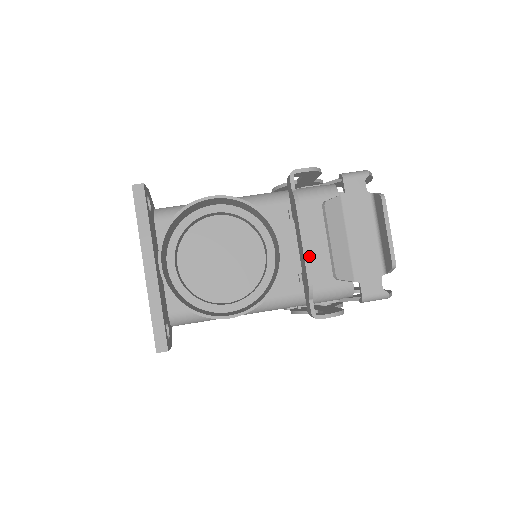
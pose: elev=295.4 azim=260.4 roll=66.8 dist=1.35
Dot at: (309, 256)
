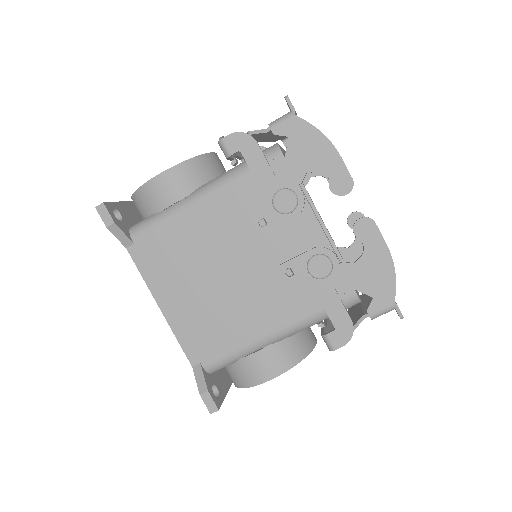
Dot at: occluded
